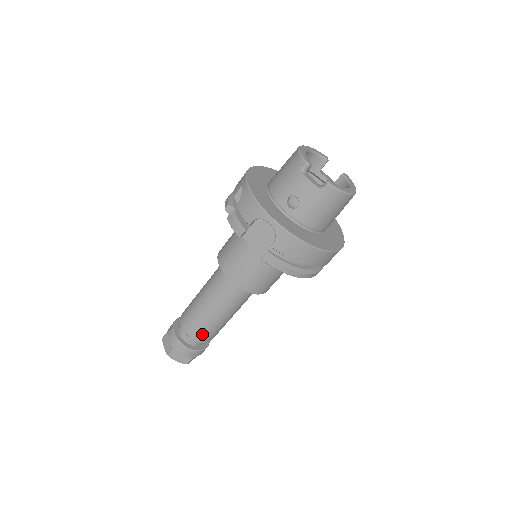
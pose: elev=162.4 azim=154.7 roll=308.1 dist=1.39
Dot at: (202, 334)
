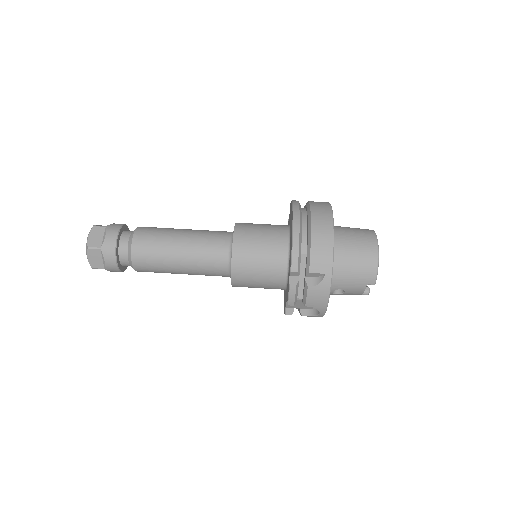
Dot at: occluded
